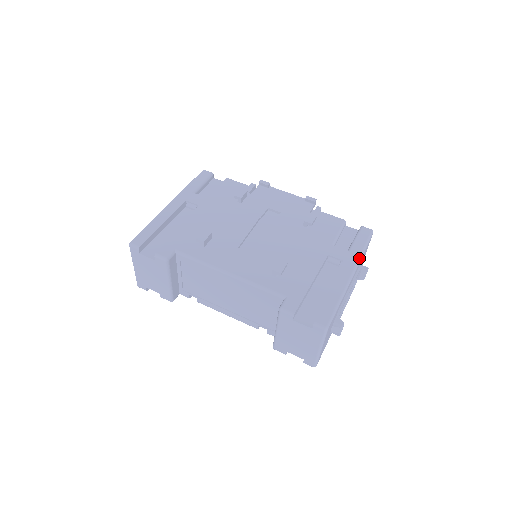
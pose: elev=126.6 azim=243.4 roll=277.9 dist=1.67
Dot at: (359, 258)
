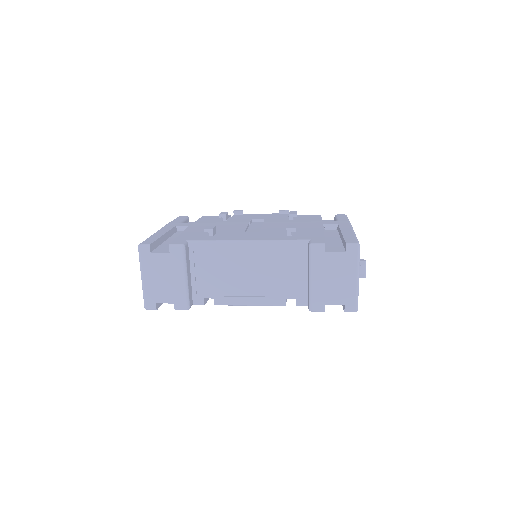
Dot at: (349, 222)
